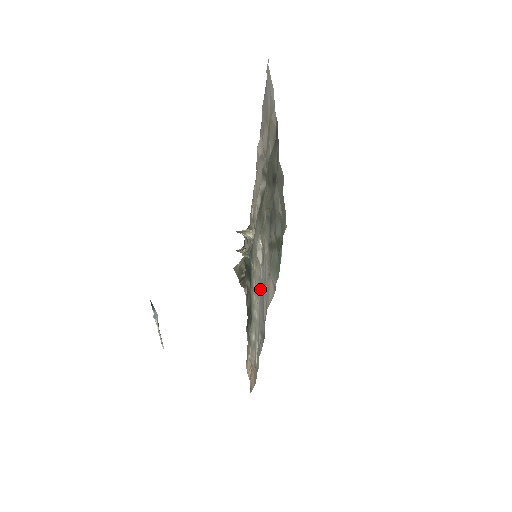
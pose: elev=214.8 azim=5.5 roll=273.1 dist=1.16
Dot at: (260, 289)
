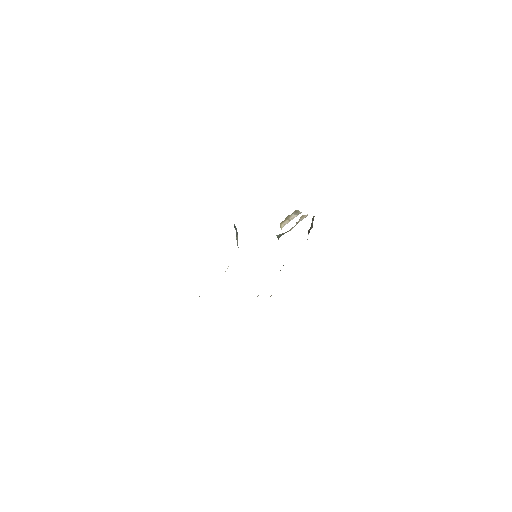
Dot at: occluded
